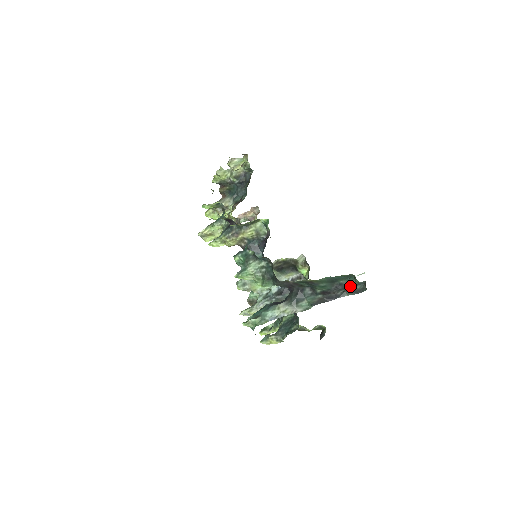
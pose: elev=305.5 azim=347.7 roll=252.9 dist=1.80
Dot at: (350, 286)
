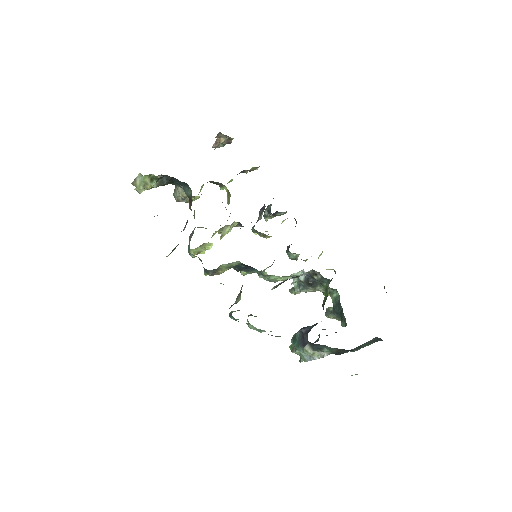
Dot at: occluded
